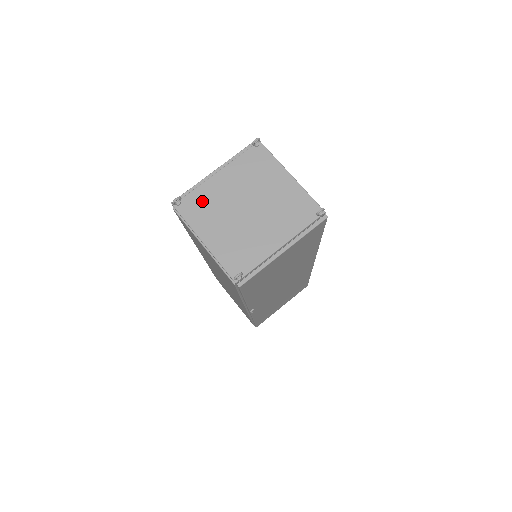
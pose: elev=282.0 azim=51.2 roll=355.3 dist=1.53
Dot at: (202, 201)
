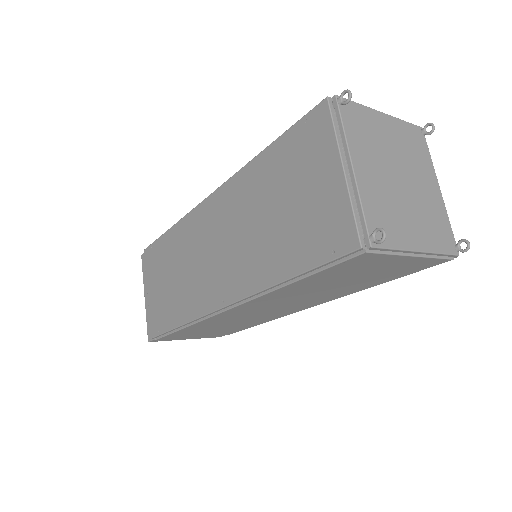
Dot at: (379, 212)
